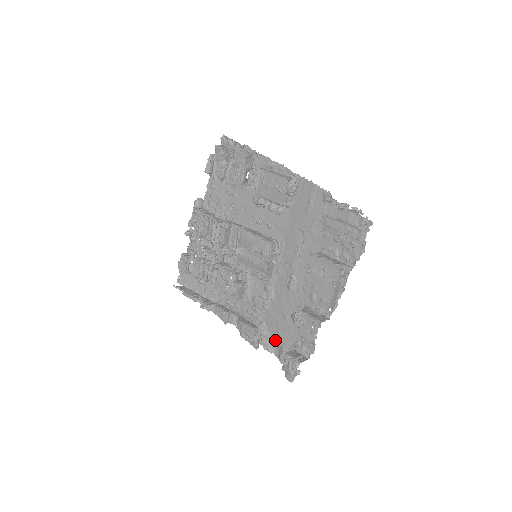
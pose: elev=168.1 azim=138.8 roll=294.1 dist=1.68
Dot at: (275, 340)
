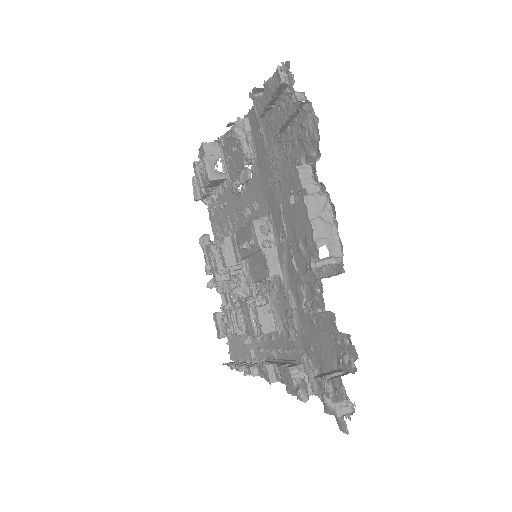
Dot at: (322, 373)
